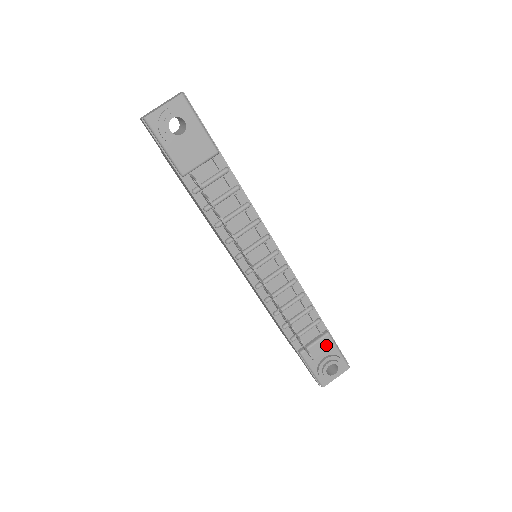
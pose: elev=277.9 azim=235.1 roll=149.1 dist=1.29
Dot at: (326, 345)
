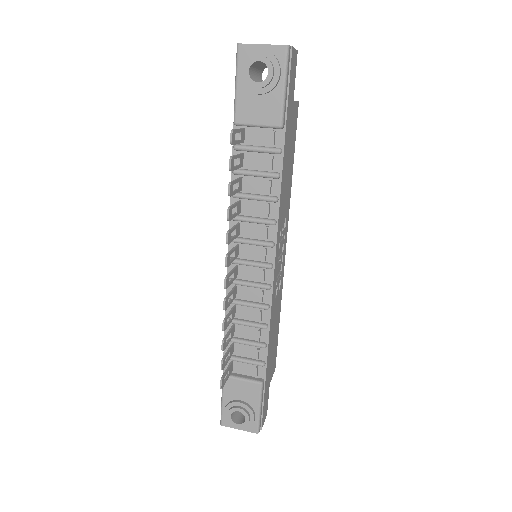
Dot at: (251, 391)
